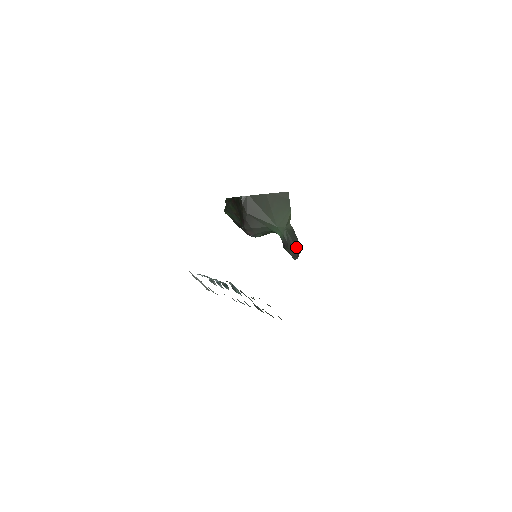
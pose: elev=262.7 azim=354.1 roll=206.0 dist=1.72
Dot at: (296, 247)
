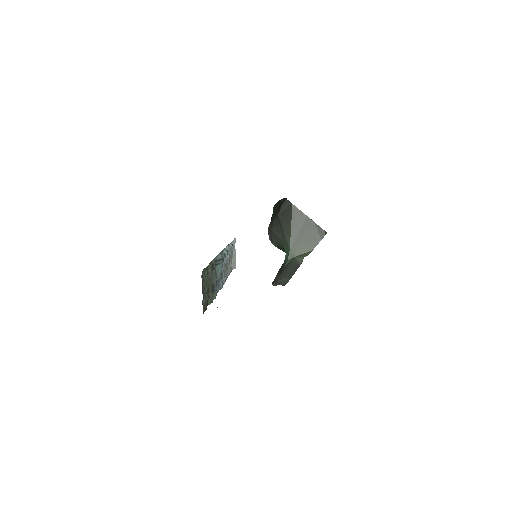
Dot at: (284, 277)
